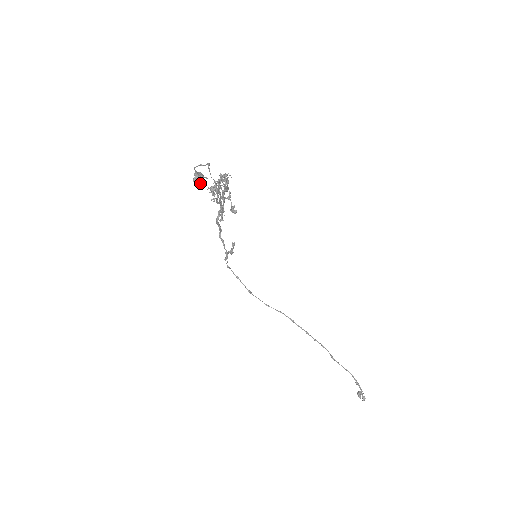
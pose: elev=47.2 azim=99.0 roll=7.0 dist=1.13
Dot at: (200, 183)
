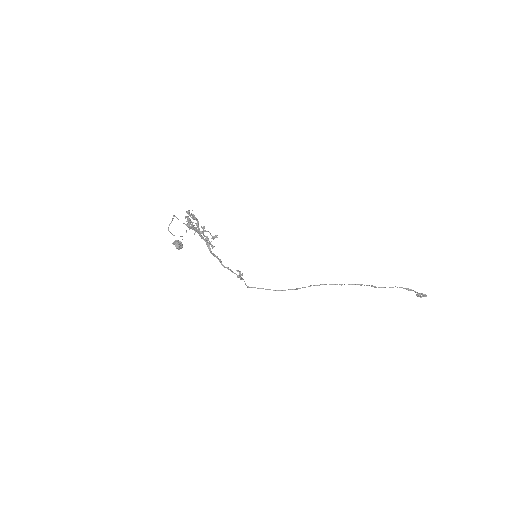
Dot at: (181, 246)
